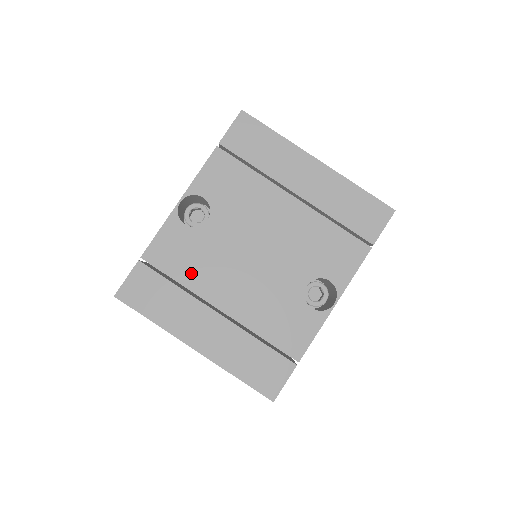
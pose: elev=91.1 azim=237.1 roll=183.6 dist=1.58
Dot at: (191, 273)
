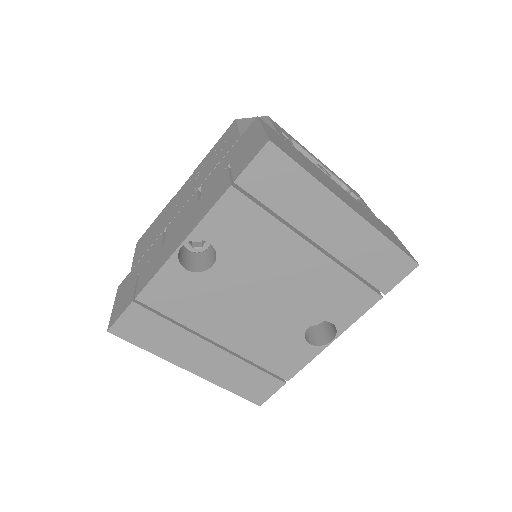
Dot at: (191, 314)
